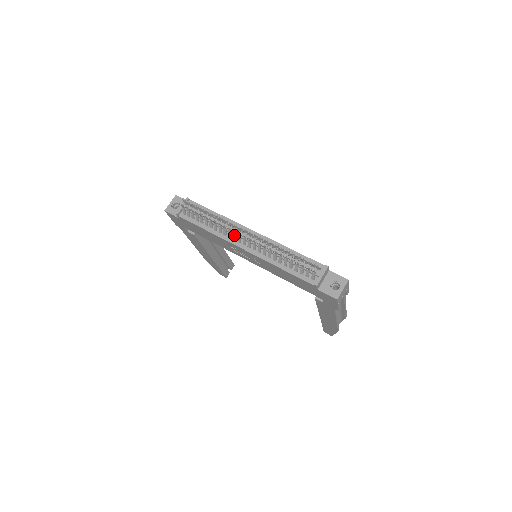
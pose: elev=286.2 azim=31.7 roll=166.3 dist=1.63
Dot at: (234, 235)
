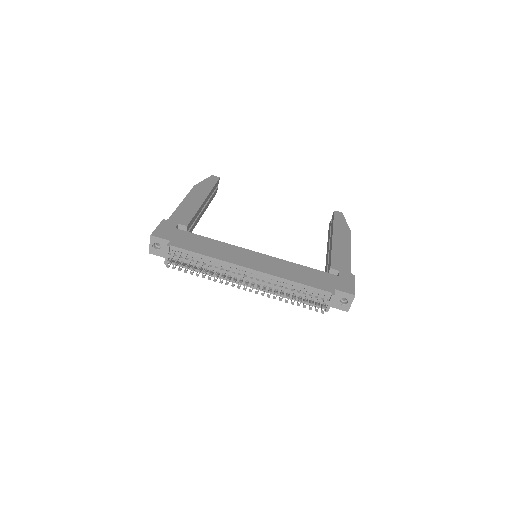
Dot at: occluded
